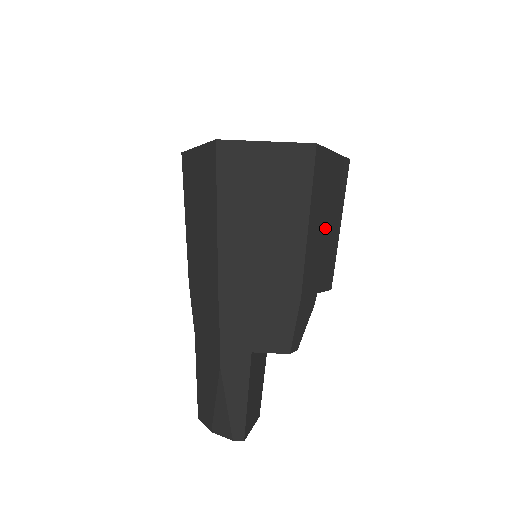
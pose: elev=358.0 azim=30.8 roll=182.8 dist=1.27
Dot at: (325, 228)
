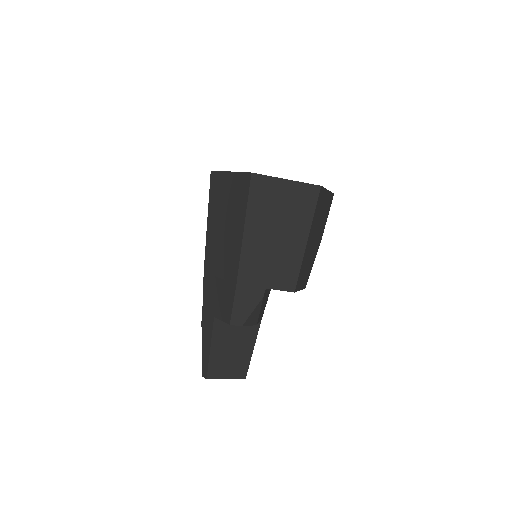
Dot at: (275, 238)
